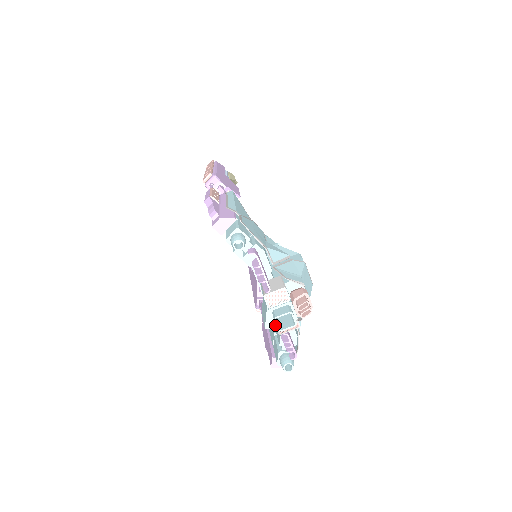
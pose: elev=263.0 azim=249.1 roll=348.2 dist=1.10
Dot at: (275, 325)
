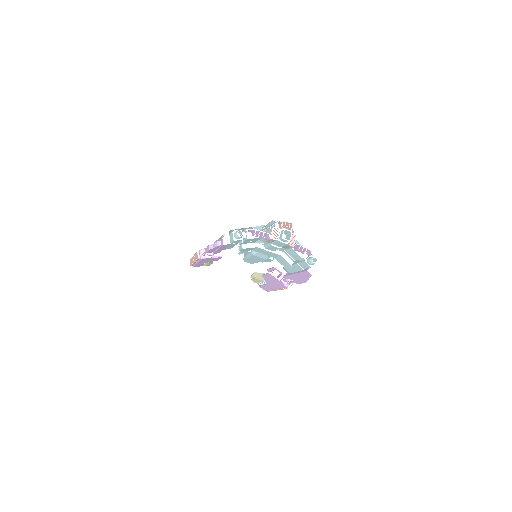
Dot at: (287, 244)
